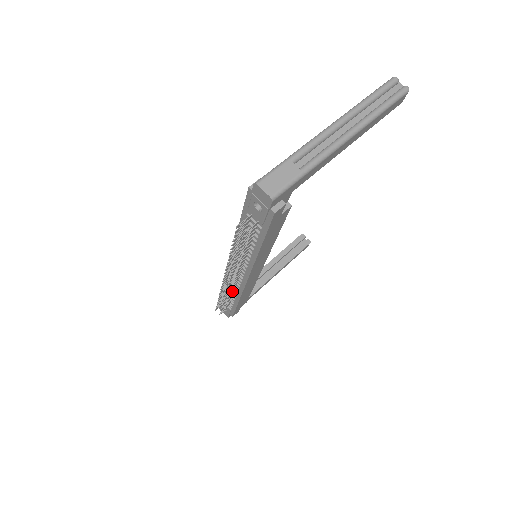
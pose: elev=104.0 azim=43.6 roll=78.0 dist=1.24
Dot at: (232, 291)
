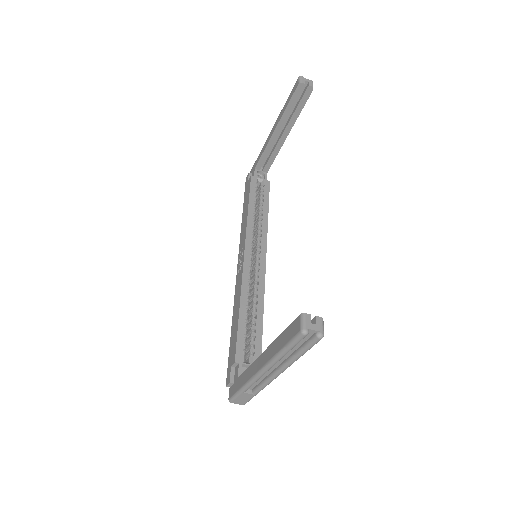
Dot at: occluded
